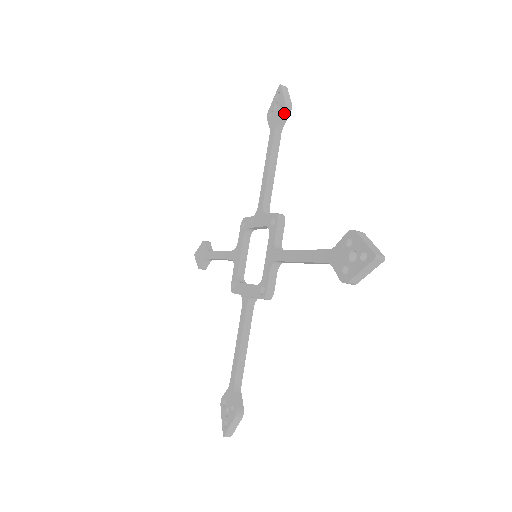
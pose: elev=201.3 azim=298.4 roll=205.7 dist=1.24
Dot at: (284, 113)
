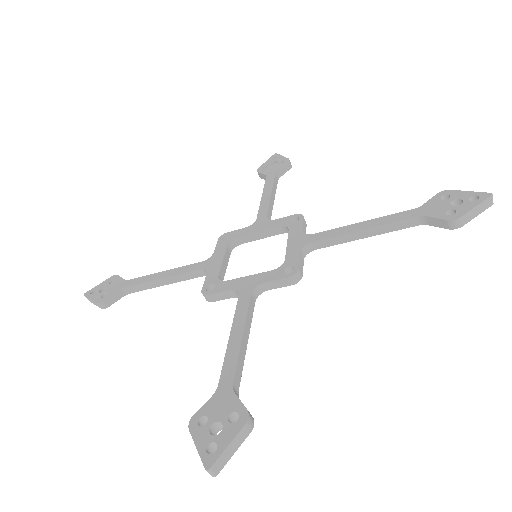
Dot at: (286, 166)
